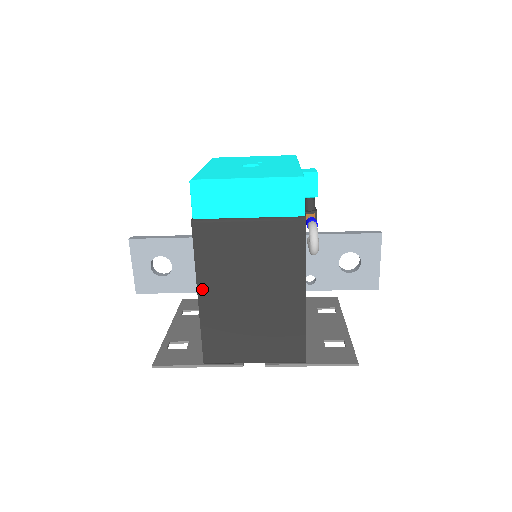
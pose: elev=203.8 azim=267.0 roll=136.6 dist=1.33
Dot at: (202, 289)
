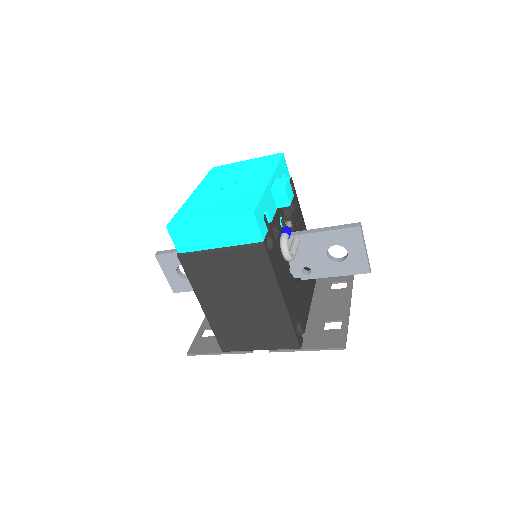
Dot at: (202, 302)
